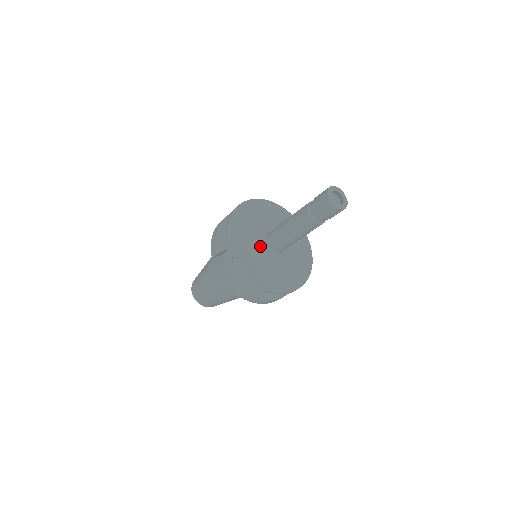
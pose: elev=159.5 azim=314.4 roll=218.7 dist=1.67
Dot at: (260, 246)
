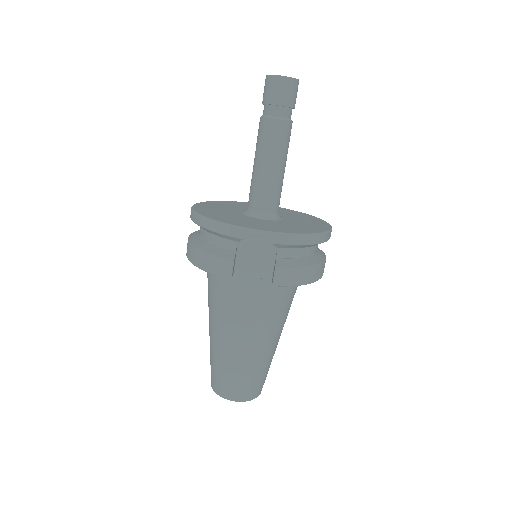
Dot at: (258, 219)
